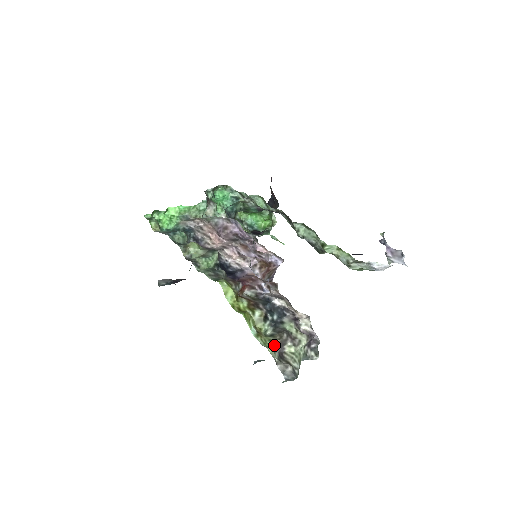
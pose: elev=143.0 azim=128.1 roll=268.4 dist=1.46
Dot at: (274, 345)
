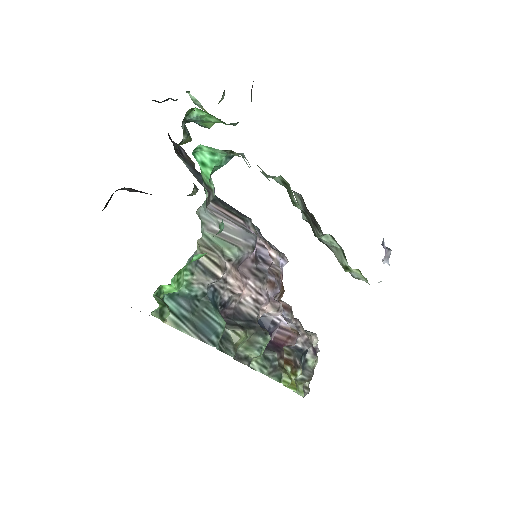
Dot at: occluded
